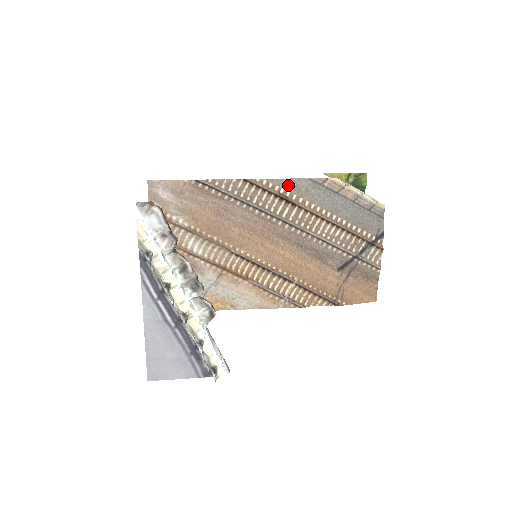
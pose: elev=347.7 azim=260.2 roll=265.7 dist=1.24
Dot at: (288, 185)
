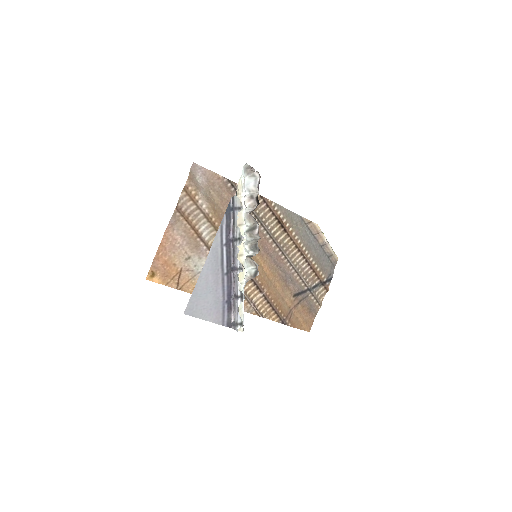
Dot at: (286, 214)
